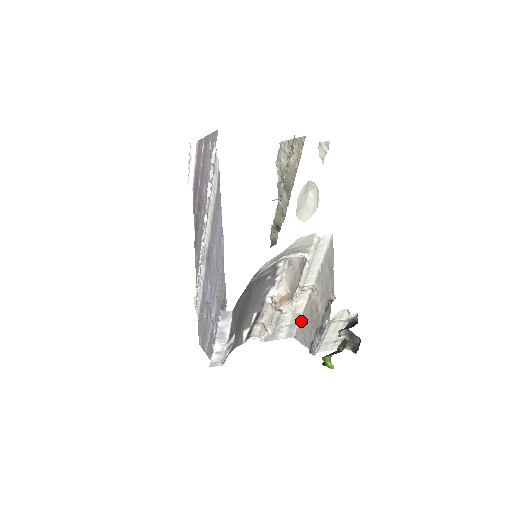
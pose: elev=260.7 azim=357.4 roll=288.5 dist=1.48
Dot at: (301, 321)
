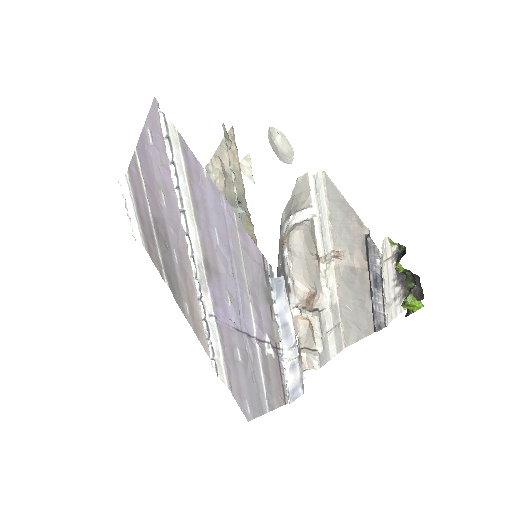
Dot at: (342, 314)
